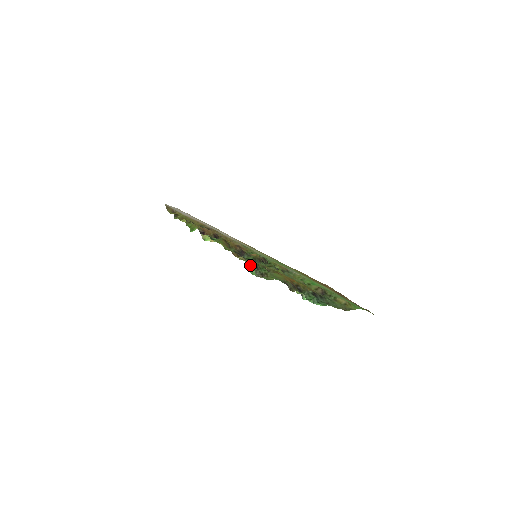
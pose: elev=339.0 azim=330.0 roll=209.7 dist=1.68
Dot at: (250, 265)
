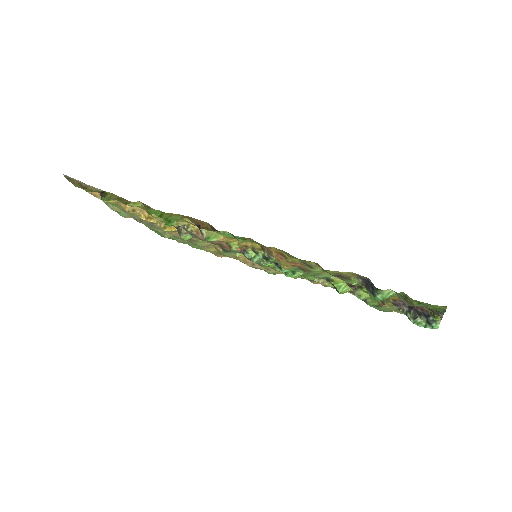
Dot at: (366, 284)
